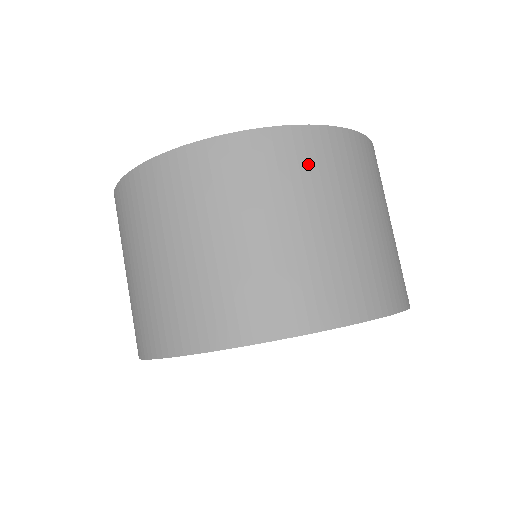
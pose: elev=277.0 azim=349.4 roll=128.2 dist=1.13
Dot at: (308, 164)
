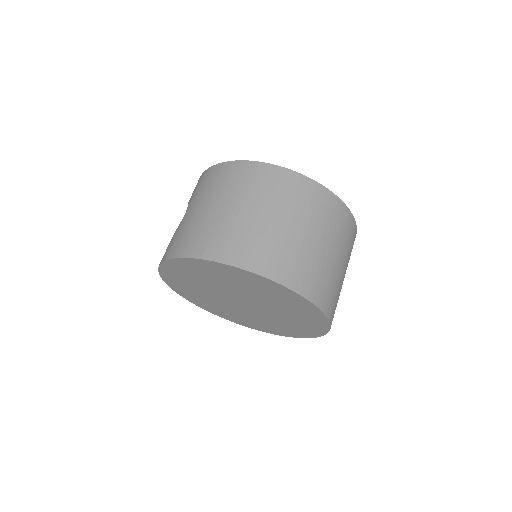
Dot at: (345, 230)
